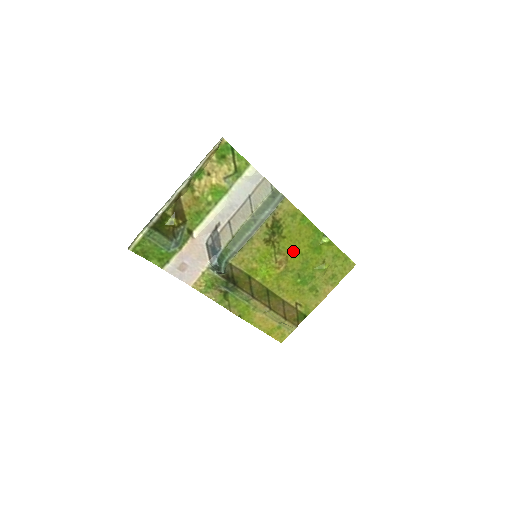
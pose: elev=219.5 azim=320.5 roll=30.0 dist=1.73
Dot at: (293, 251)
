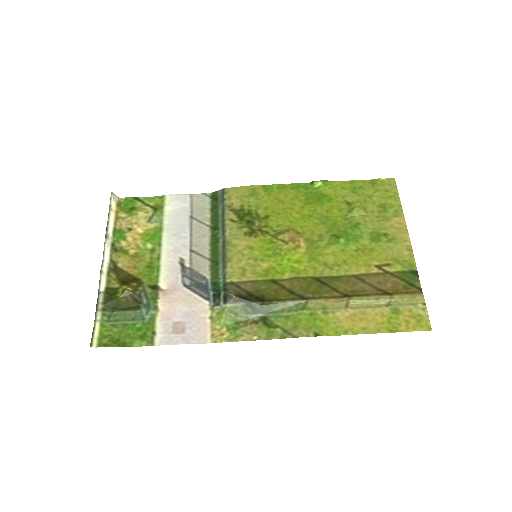
Dot at: (295, 221)
